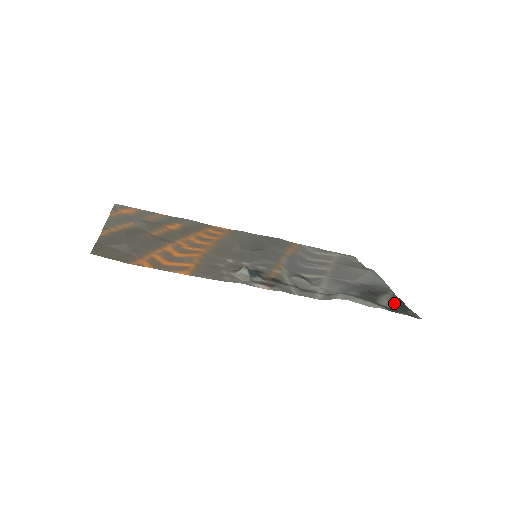
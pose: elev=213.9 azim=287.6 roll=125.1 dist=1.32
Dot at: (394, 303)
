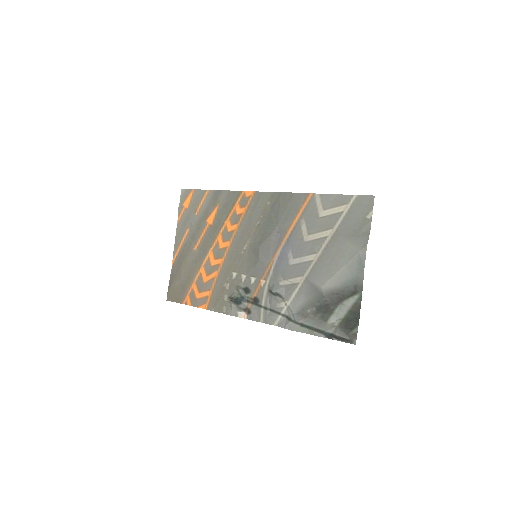
Dot at: (346, 317)
